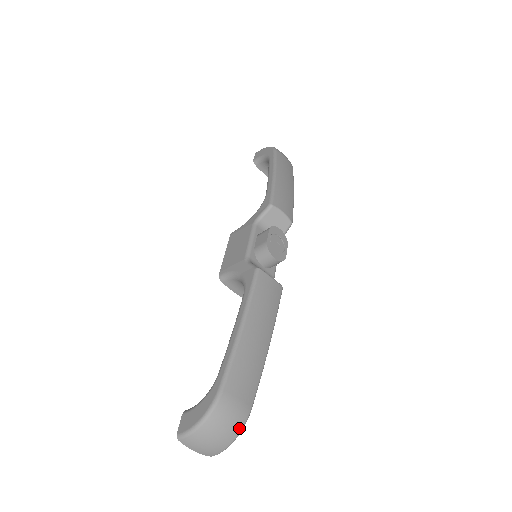
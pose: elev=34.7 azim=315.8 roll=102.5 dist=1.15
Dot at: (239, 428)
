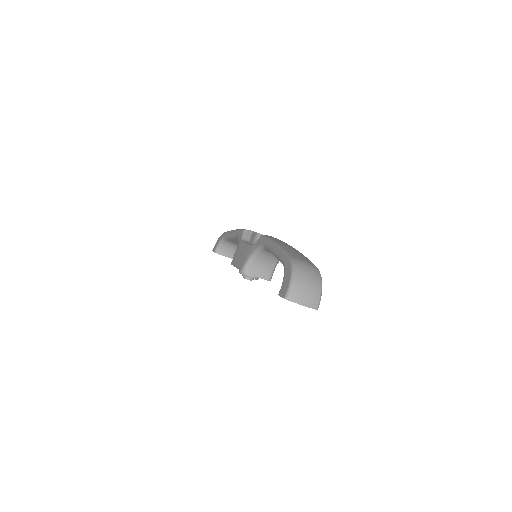
Dot at: (318, 275)
